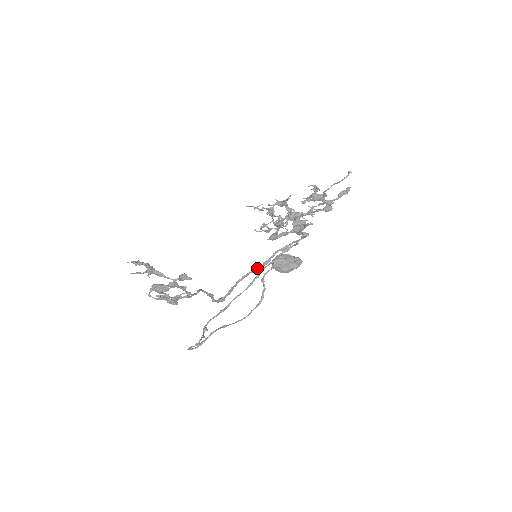
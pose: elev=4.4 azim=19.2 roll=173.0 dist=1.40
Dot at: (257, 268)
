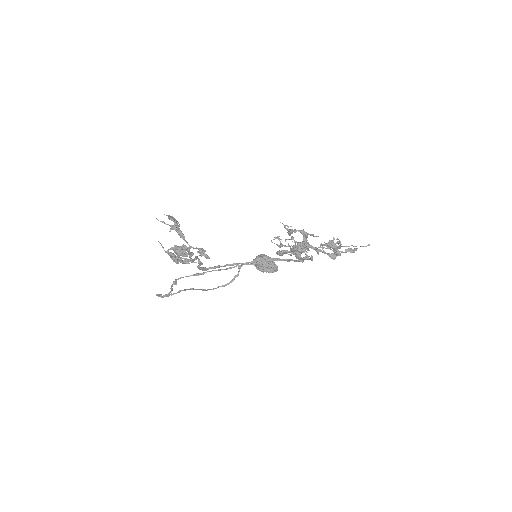
Dot at: occluded
